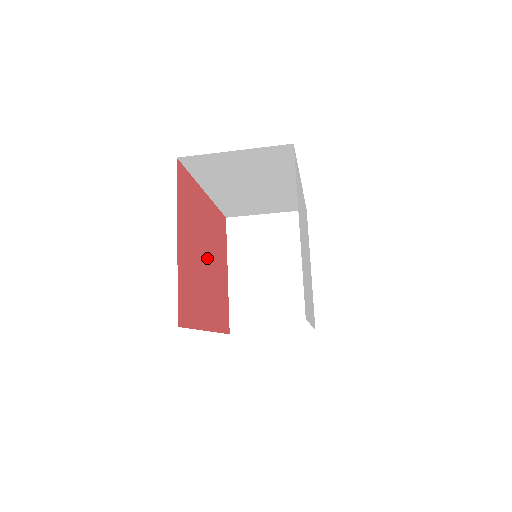
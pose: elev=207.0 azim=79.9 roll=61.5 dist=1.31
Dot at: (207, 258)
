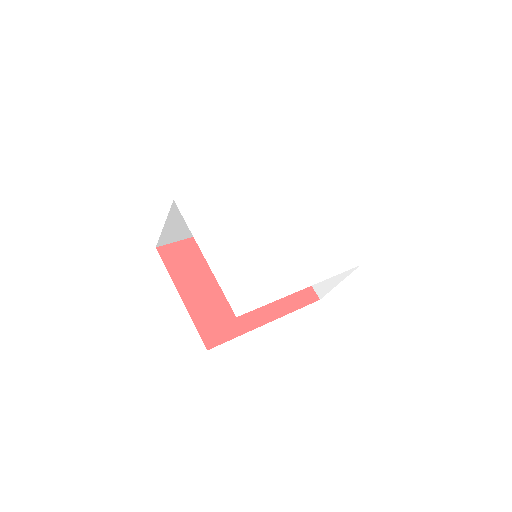
Dot at: occluded
